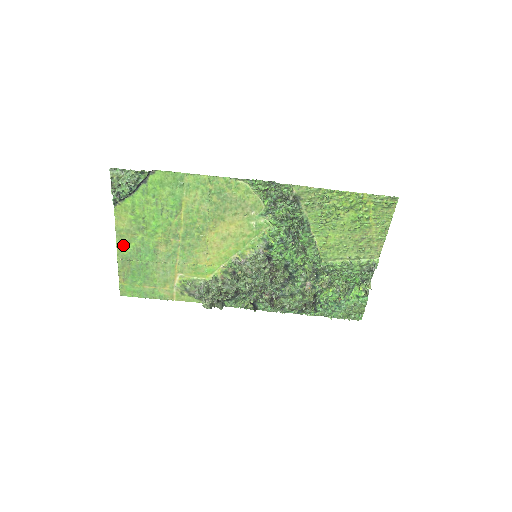
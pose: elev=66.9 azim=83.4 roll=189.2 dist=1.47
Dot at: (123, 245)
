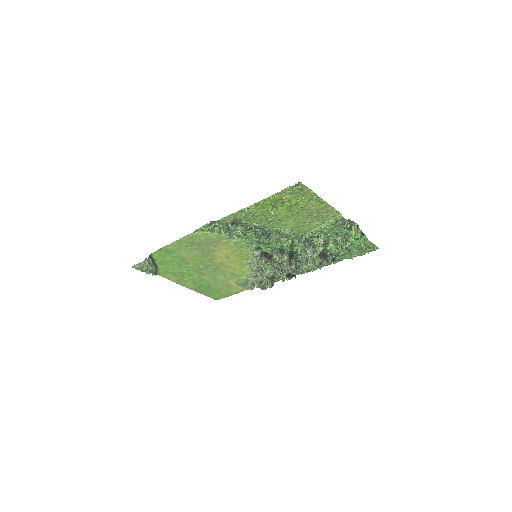
Dot at: (186, 285)
